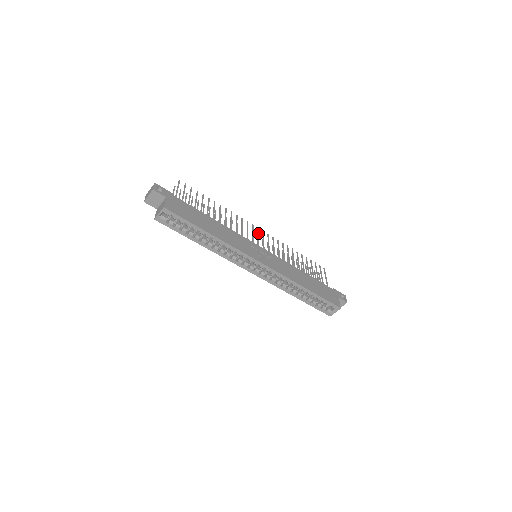
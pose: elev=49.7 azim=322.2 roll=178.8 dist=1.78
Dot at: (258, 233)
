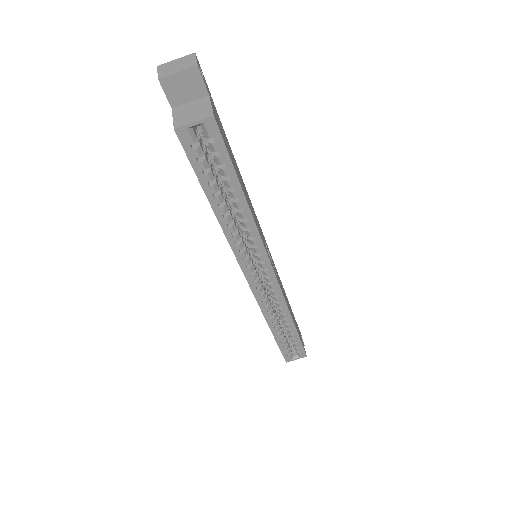
Dot at: occluded
